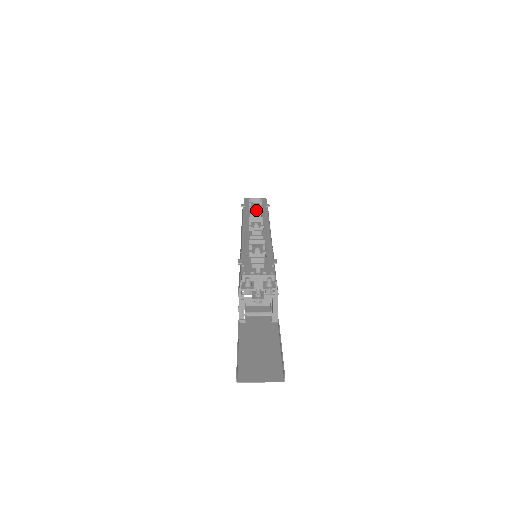
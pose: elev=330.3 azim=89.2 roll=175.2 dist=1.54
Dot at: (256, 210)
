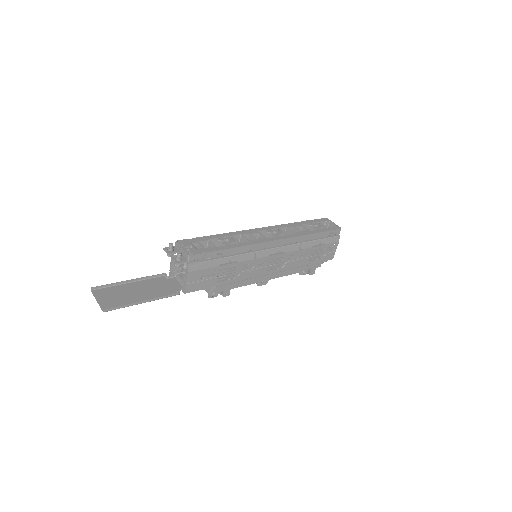
Dot at: (306, 228)
